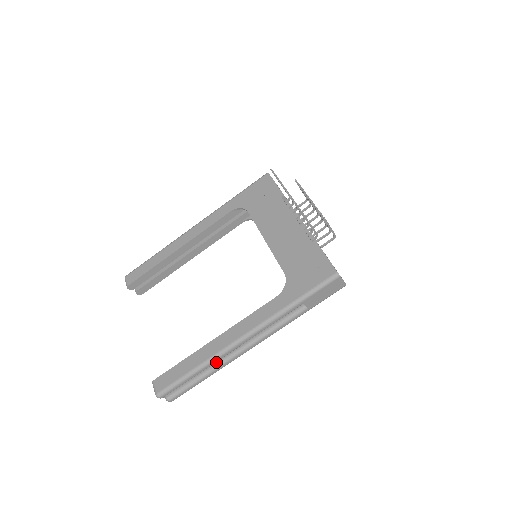
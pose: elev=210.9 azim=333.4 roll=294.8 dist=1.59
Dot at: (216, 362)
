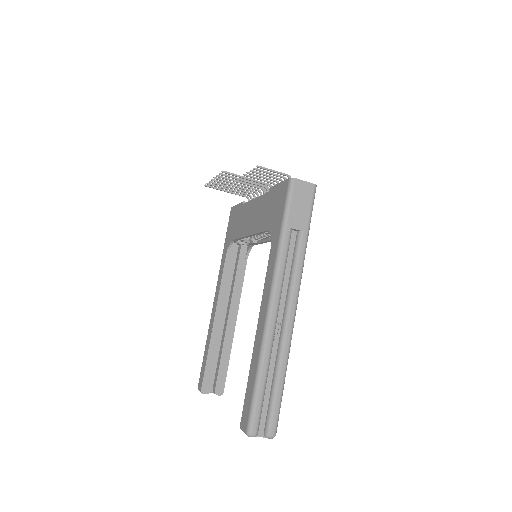
Dot at: (276, 355)
